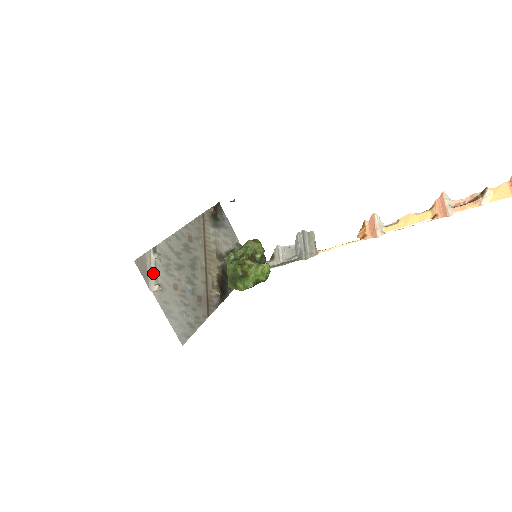
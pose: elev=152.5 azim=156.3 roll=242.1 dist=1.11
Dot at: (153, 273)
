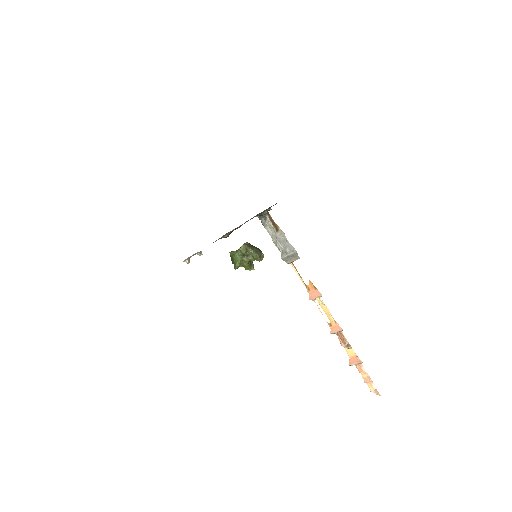
Dot at: occluded
